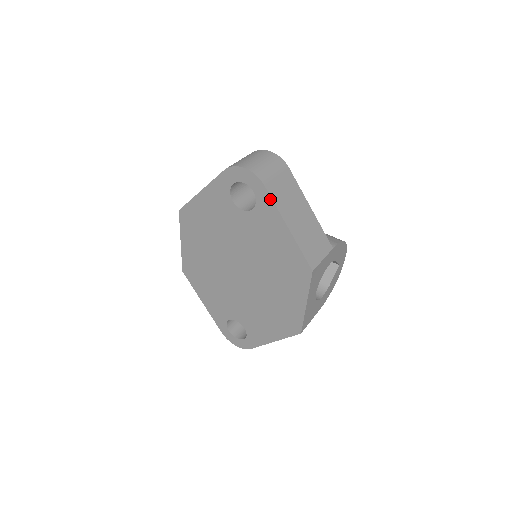
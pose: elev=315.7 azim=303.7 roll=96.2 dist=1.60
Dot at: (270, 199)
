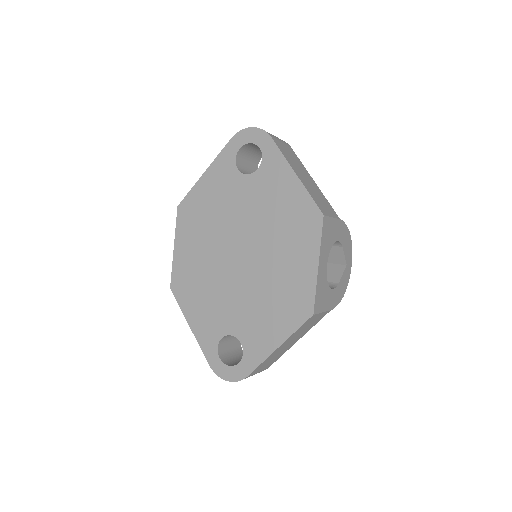
Dot at: (277, 149)
